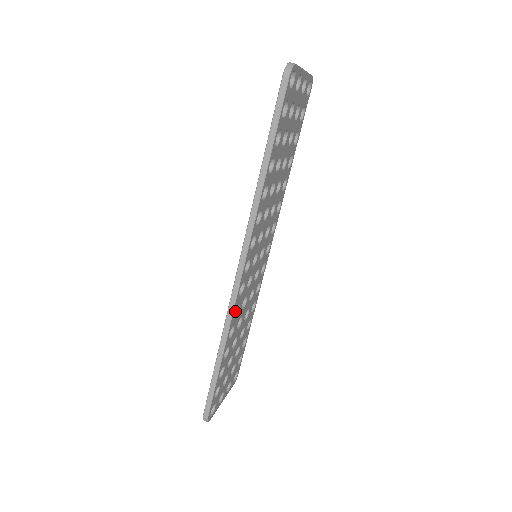
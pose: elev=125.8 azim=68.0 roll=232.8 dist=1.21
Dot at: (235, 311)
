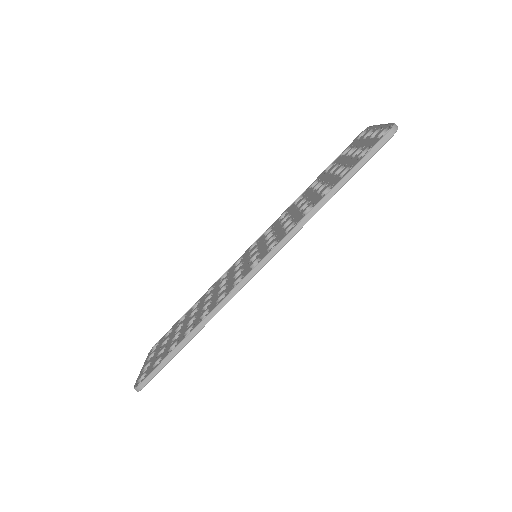
Dot at: occluded
